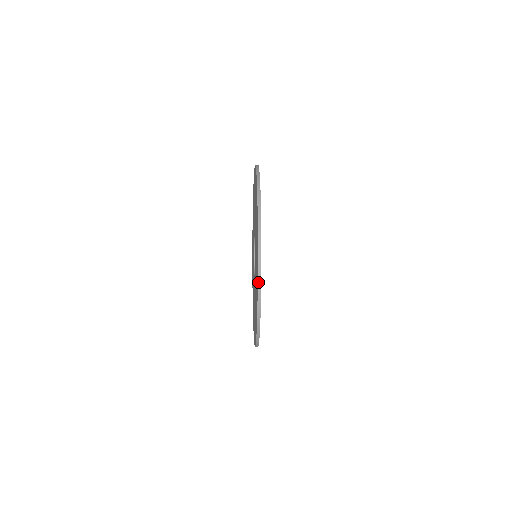
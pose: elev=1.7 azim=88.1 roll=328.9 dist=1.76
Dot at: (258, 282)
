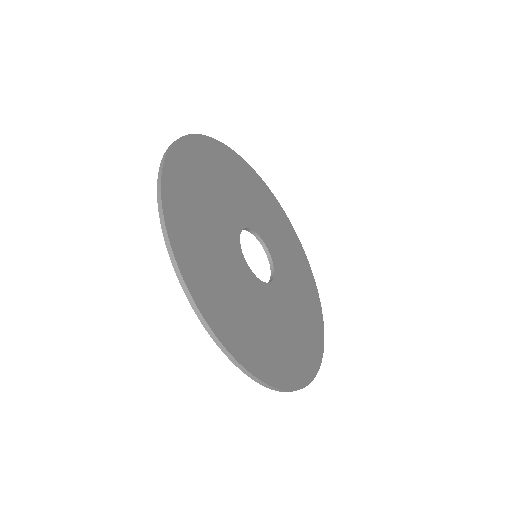
Dot at: (160, 165)
